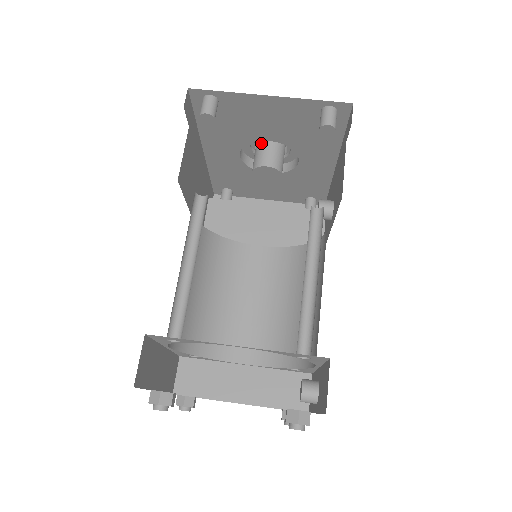
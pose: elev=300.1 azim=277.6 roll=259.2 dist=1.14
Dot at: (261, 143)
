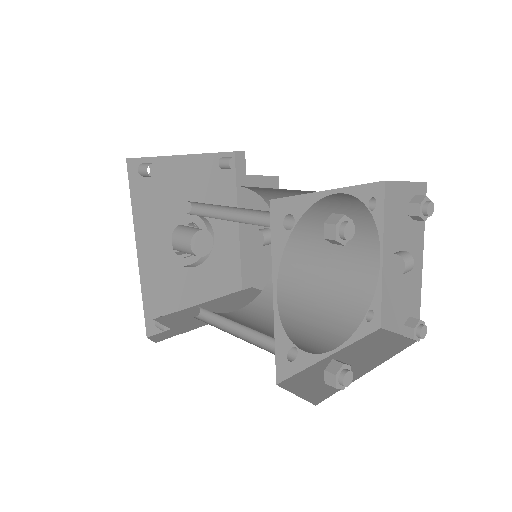
Dot at: (180, 230)
